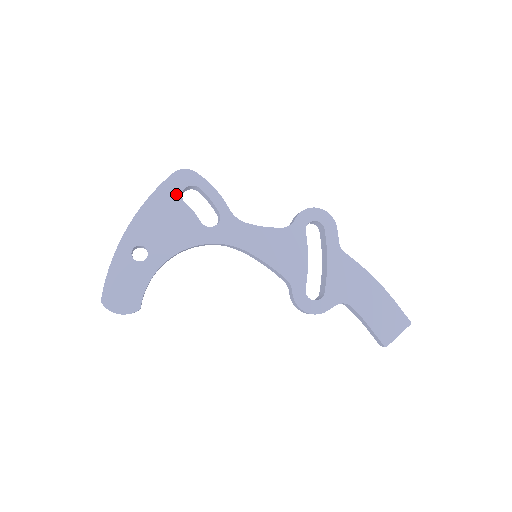
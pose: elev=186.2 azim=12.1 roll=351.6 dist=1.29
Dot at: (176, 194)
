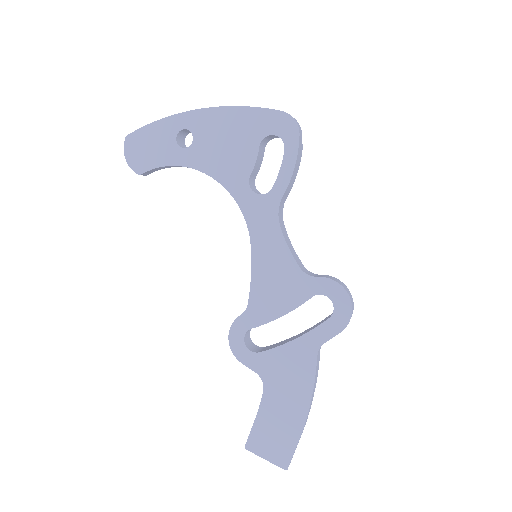
Dot at: (262, 130)
